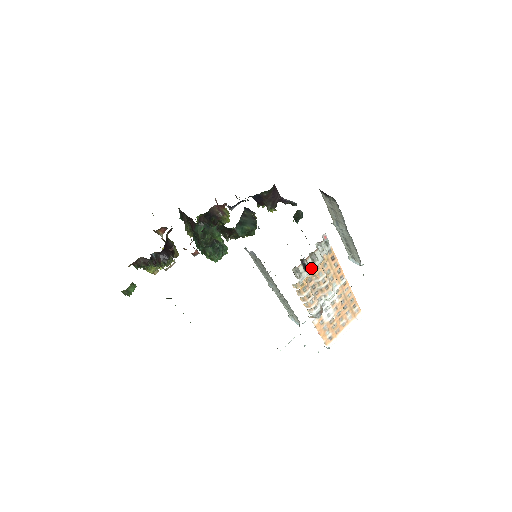
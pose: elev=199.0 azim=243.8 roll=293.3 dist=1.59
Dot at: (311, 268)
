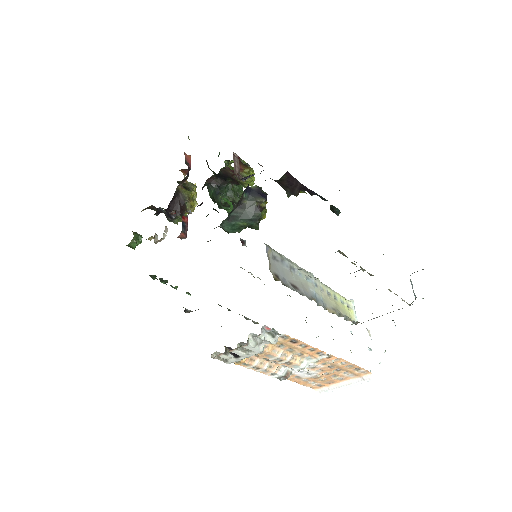
Dot at: (243, 356)
